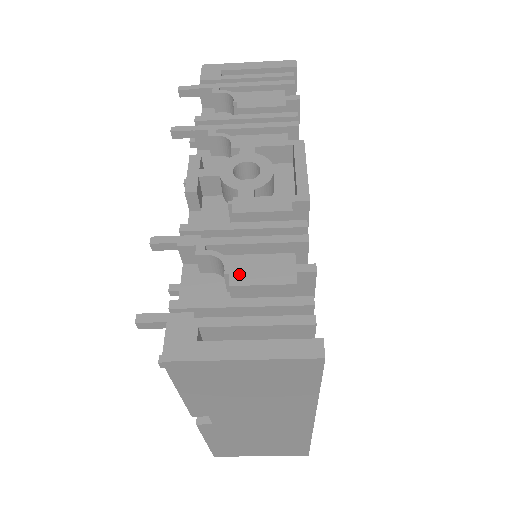
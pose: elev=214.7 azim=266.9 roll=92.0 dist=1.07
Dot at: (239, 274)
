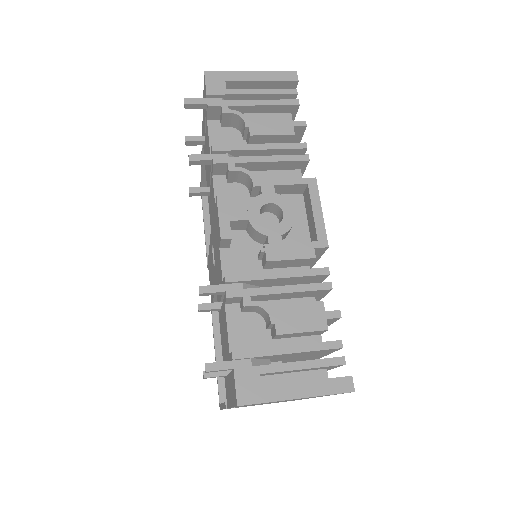
Dot at: (283, 323)
